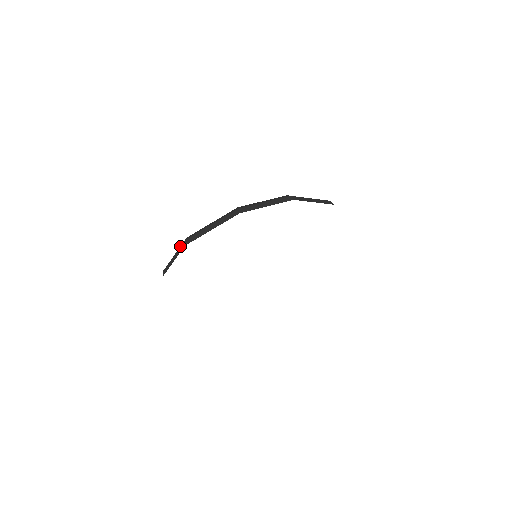
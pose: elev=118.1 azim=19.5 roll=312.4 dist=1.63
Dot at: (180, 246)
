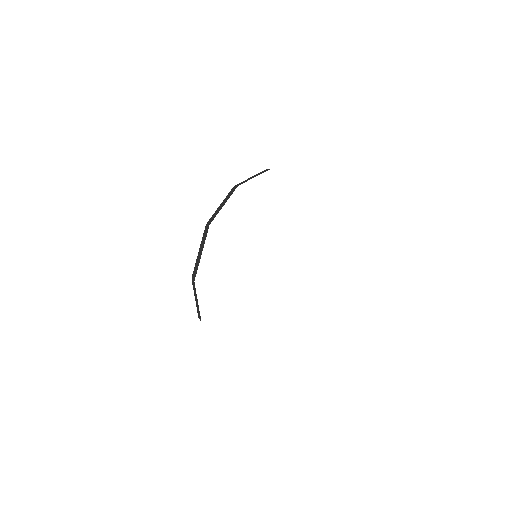
Dot at: (260, 172)
